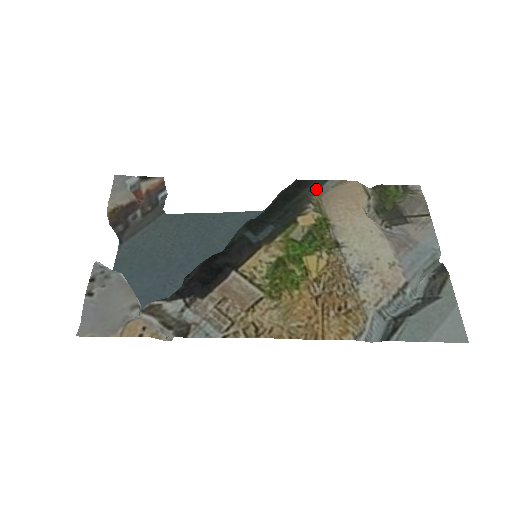
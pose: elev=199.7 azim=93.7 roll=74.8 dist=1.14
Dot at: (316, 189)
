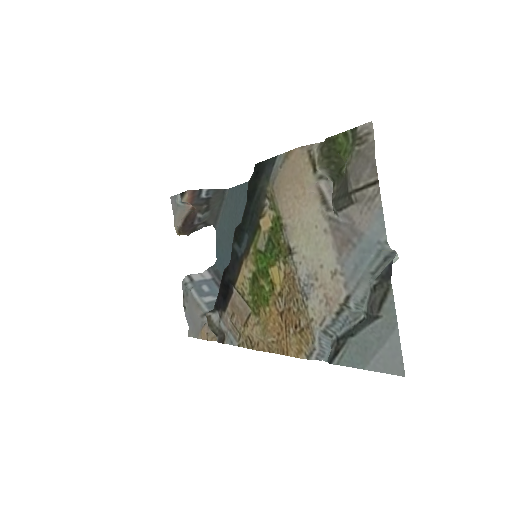
Dot at: (269, 175)
